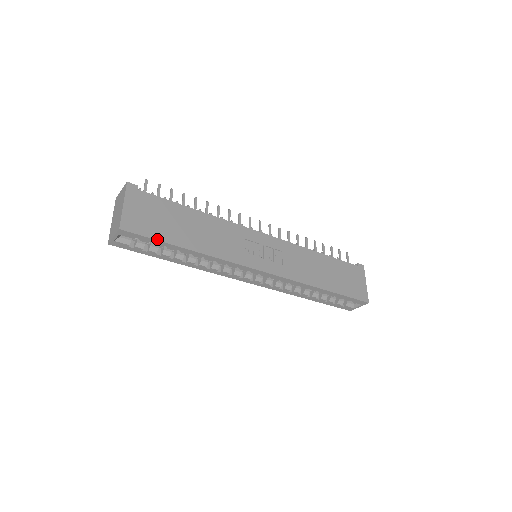
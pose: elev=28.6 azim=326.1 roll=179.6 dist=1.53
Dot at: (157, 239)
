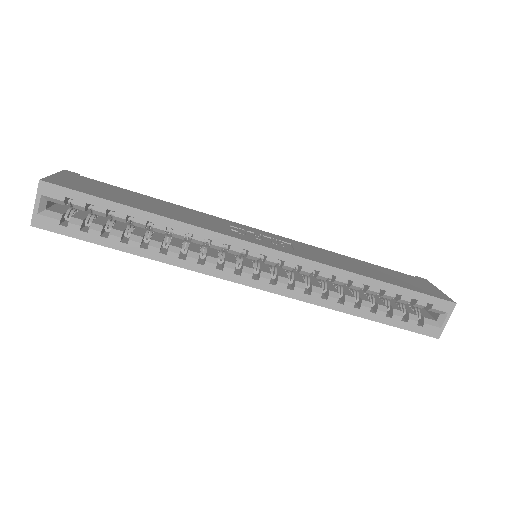
Dot at: (95, 196)
